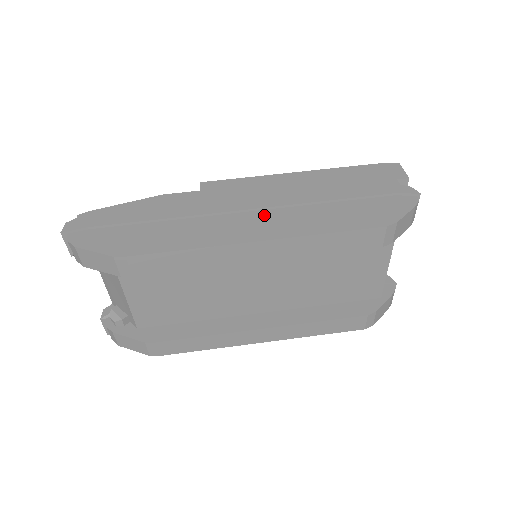
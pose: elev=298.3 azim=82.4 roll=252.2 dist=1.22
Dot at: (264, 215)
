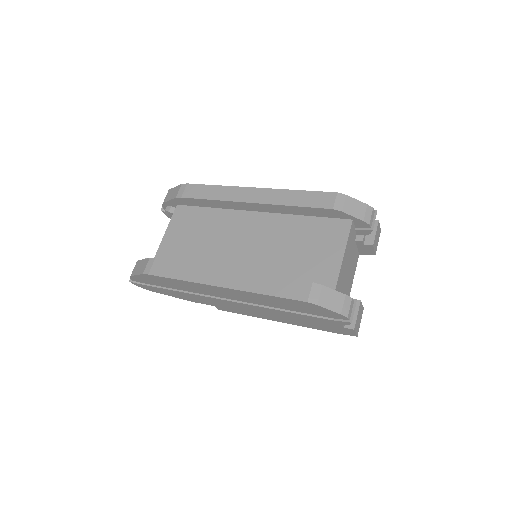
Dot at: occluded
